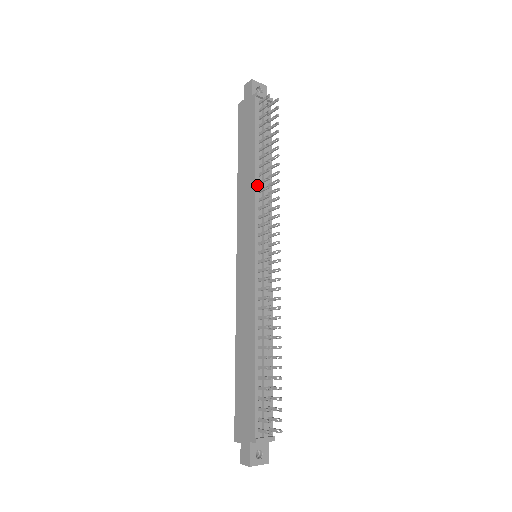
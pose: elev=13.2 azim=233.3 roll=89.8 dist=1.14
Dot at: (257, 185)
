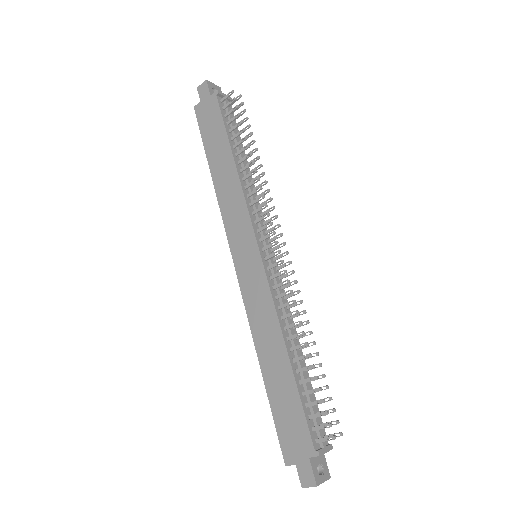
Dot at: (242, 181)
